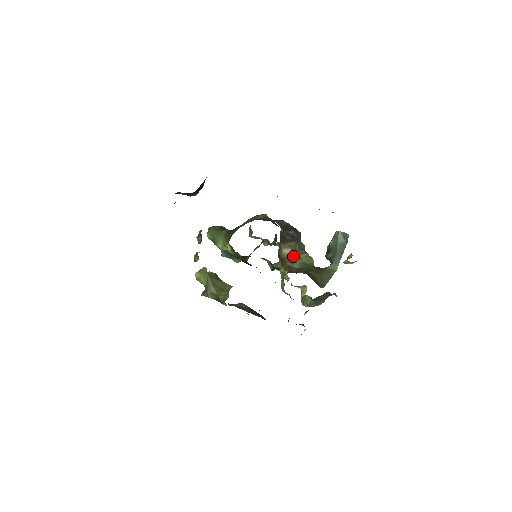
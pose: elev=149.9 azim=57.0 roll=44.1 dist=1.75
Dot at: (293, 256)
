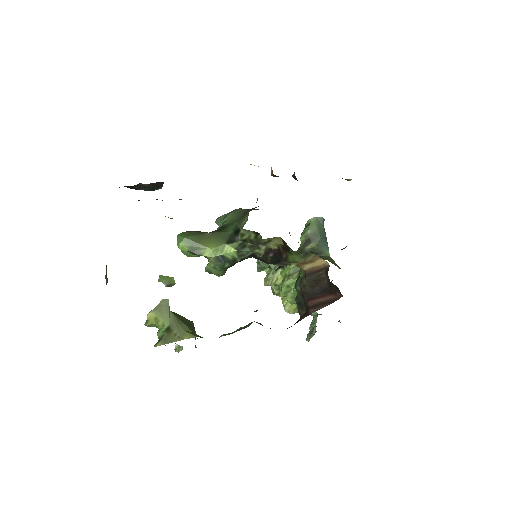
Dot at: occluded
